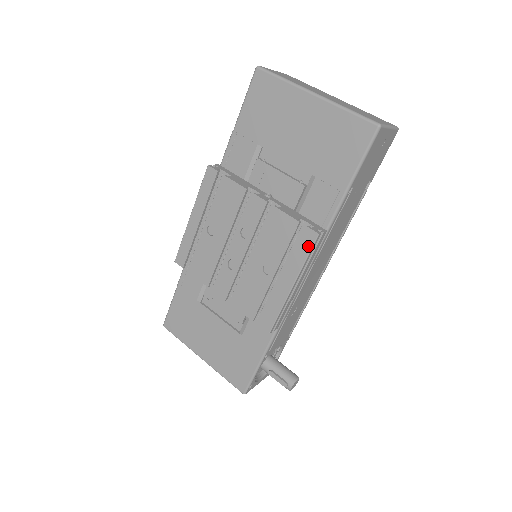
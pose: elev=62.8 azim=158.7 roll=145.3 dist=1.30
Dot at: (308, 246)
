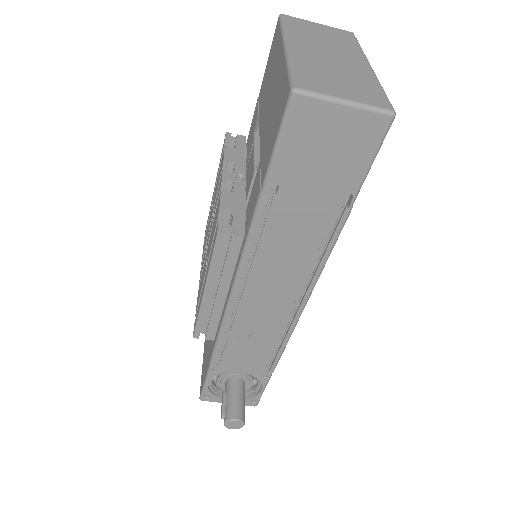
Dot at: (214, 245)
